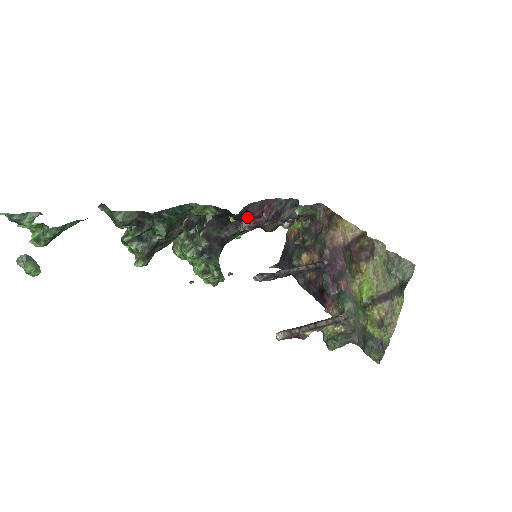
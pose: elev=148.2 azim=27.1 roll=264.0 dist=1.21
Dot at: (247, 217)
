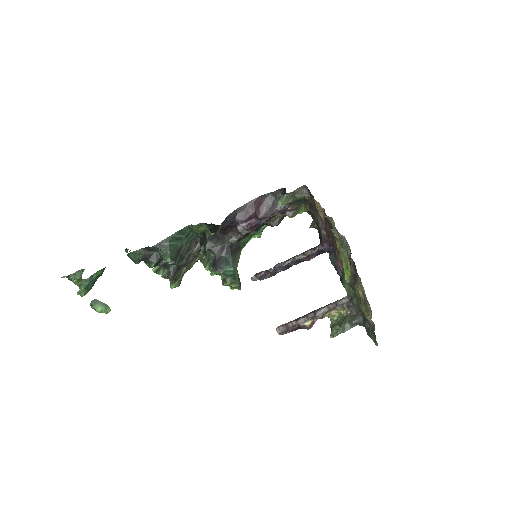
Dot at: (238, 222)
